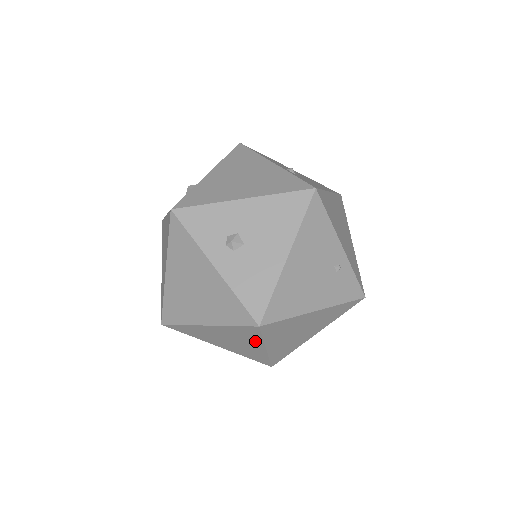
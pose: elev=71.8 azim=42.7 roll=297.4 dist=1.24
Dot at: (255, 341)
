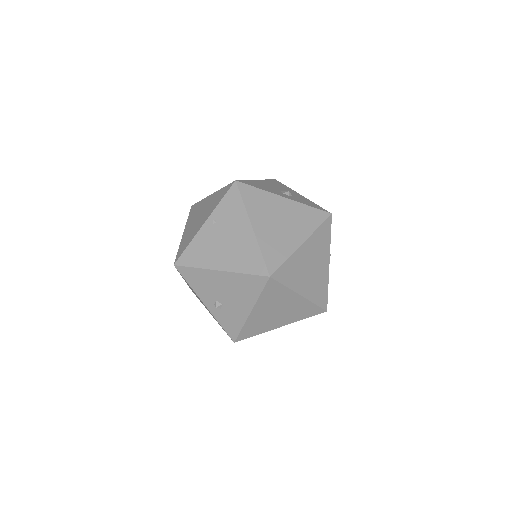
Dot at: occluded
